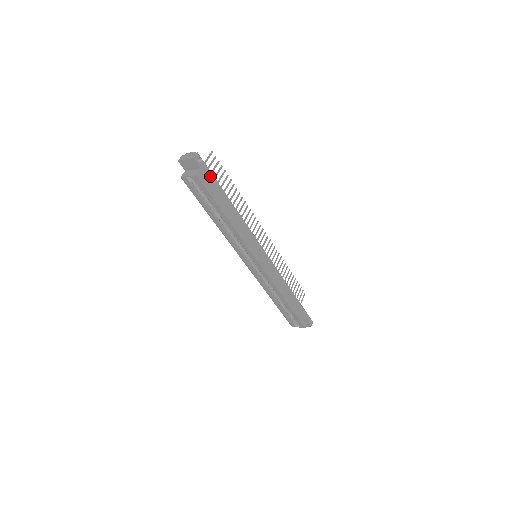
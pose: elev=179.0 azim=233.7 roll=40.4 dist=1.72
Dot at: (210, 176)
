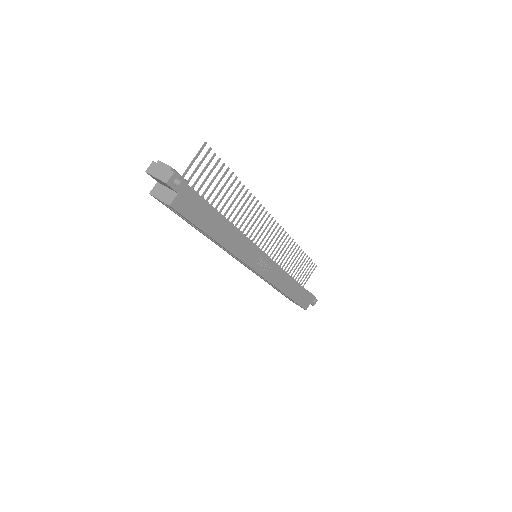
Dot at: (193, 197)
